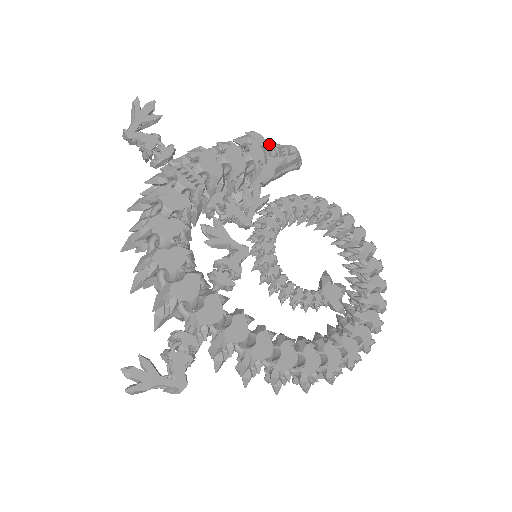
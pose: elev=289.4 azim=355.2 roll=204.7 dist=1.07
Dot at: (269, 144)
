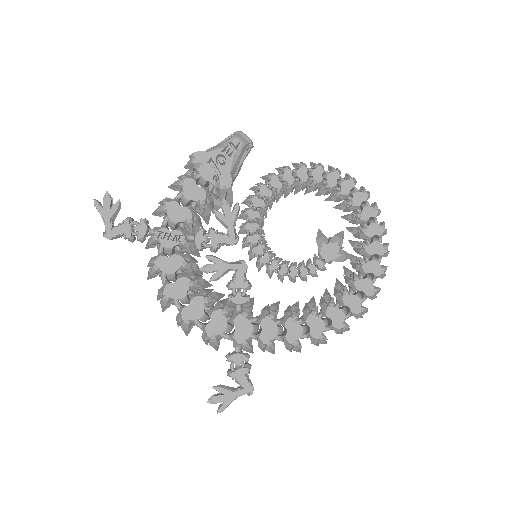
Dot at: (213, 154)
